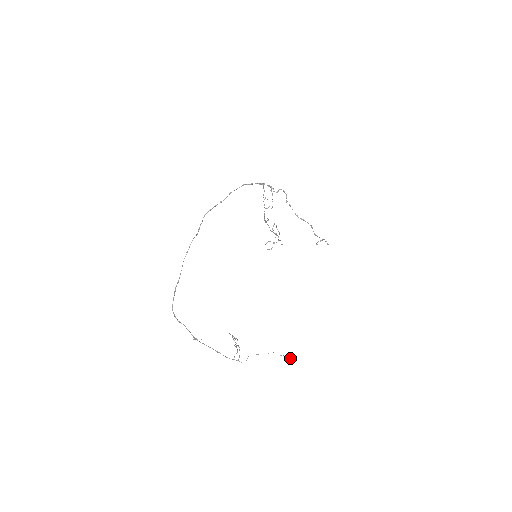
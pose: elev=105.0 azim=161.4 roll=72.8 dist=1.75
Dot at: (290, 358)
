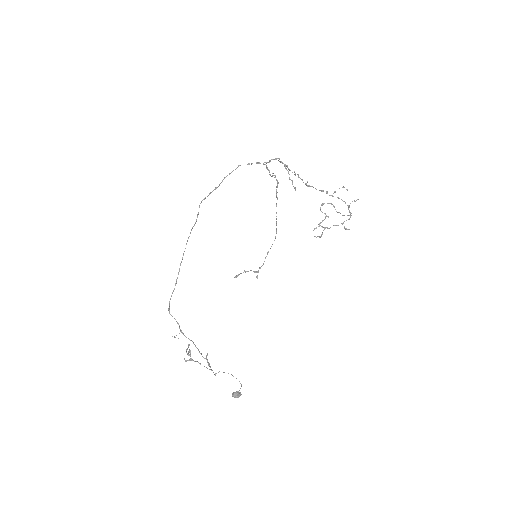
Dot at: (233, 395)
